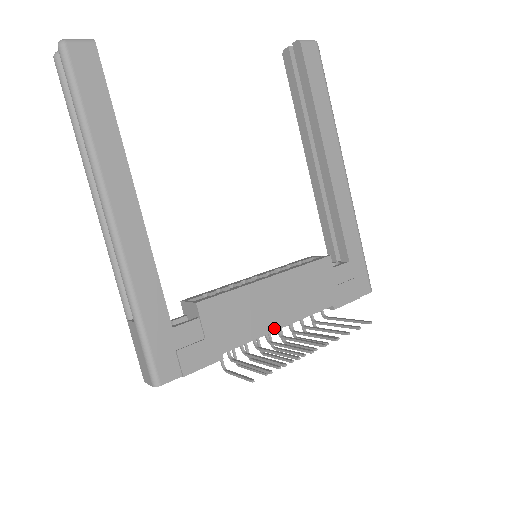
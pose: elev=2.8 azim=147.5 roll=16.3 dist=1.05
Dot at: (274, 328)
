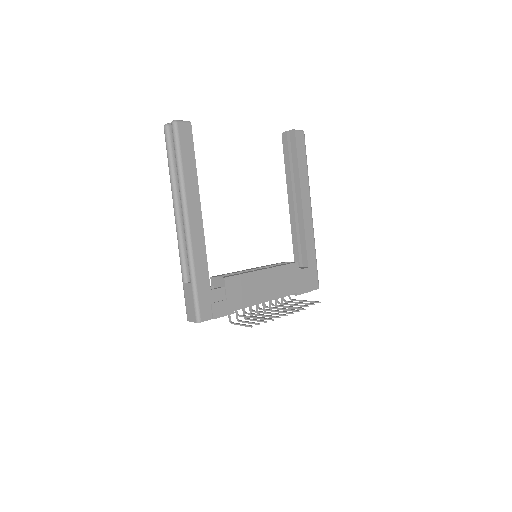
Dot at: (263, 300)
